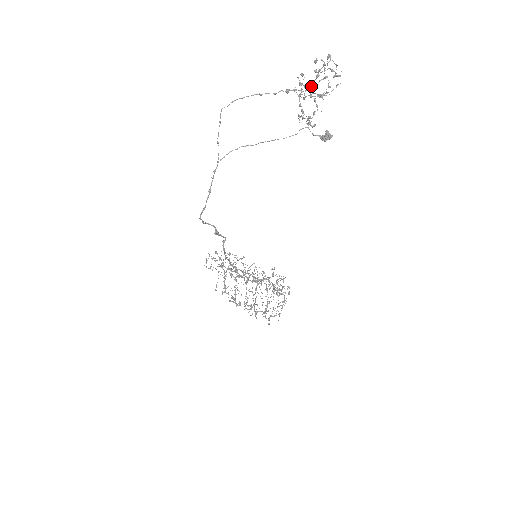
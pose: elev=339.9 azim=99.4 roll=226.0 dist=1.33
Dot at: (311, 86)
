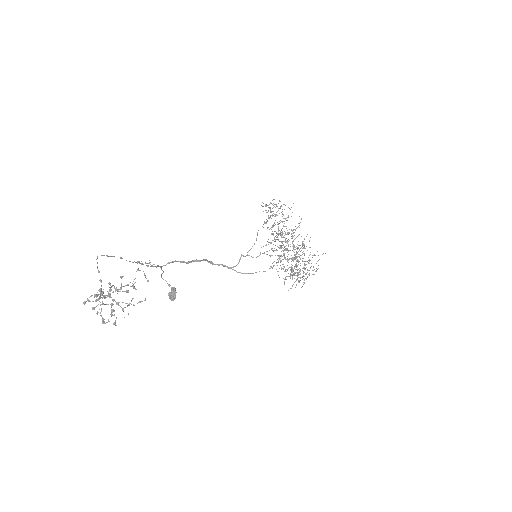
Dot at: occluded
